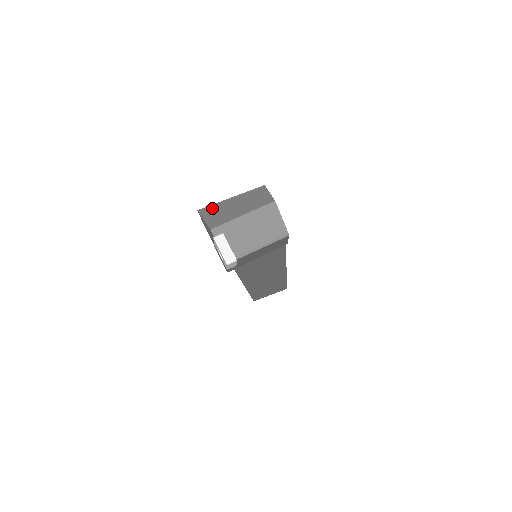
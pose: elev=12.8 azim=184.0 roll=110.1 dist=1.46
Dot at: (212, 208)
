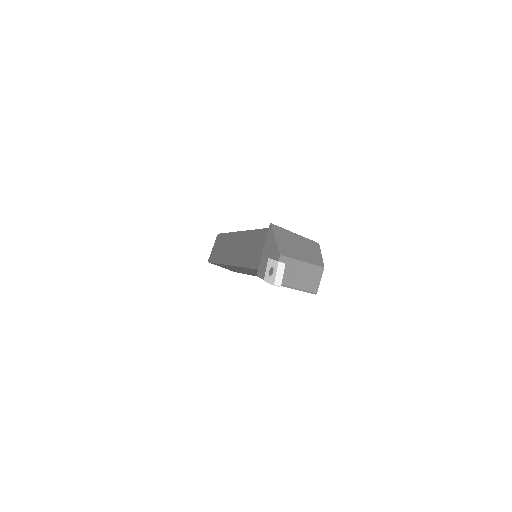
Dot at: (282, 232)
